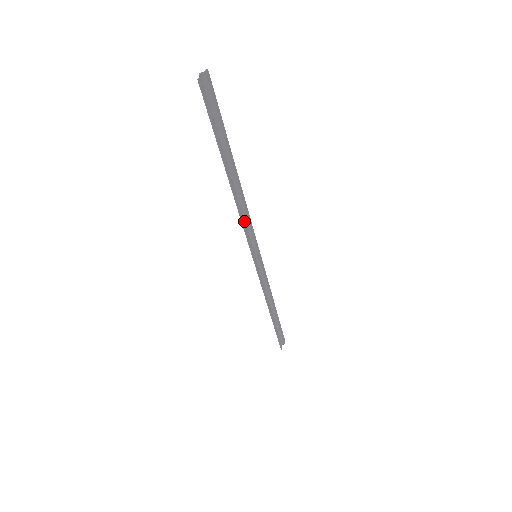
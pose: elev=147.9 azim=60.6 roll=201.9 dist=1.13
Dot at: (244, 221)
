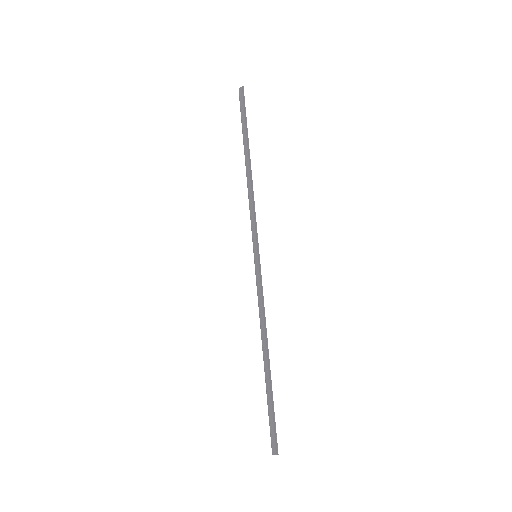
Dot at: (250, 210)
